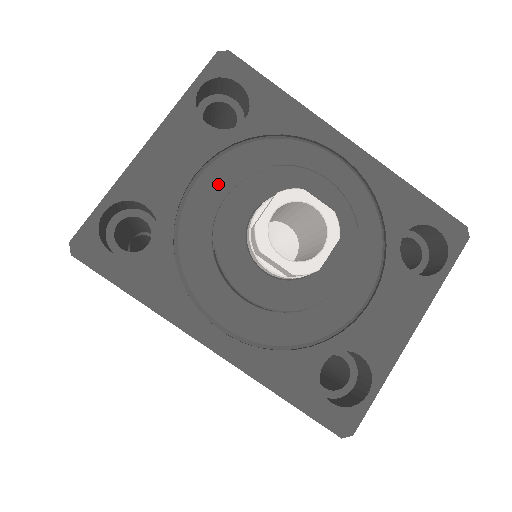
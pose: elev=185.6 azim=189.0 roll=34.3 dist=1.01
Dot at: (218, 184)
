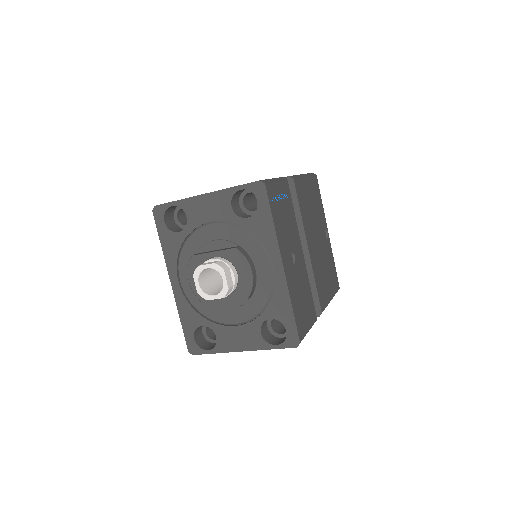
Dot at: (217, 233)
